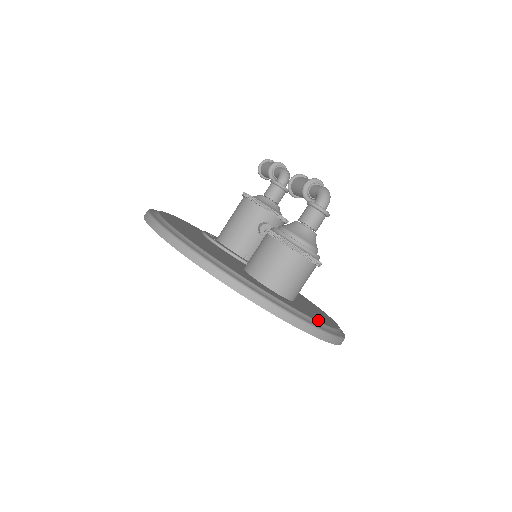
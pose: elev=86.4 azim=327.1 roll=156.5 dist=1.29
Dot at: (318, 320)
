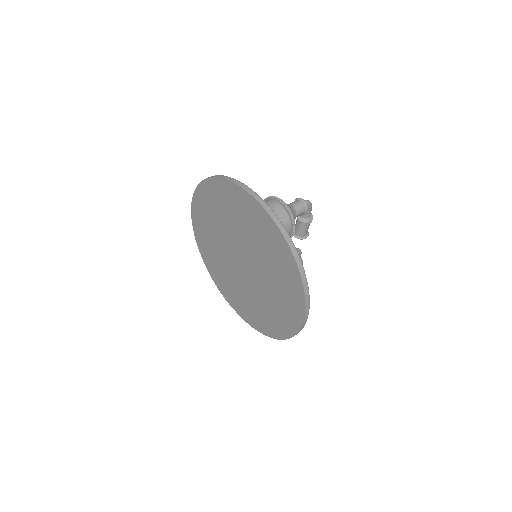
Dot at: occluded
